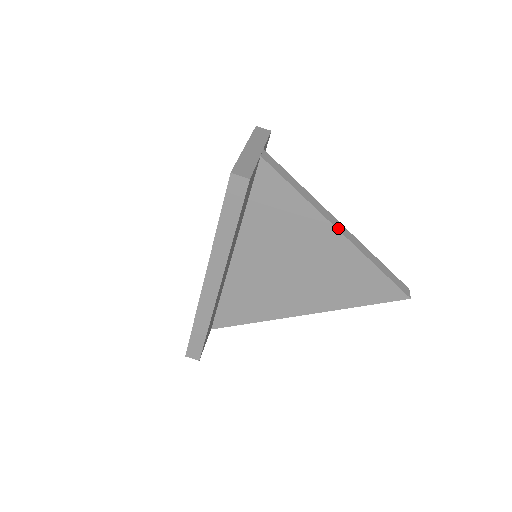
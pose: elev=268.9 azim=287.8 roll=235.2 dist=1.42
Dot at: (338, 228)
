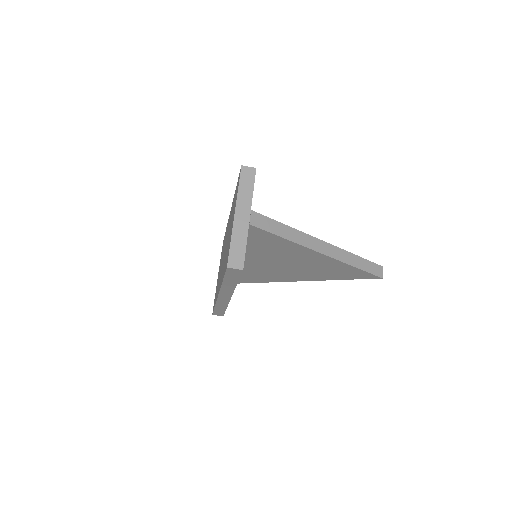
Dot at: (321, 251)
